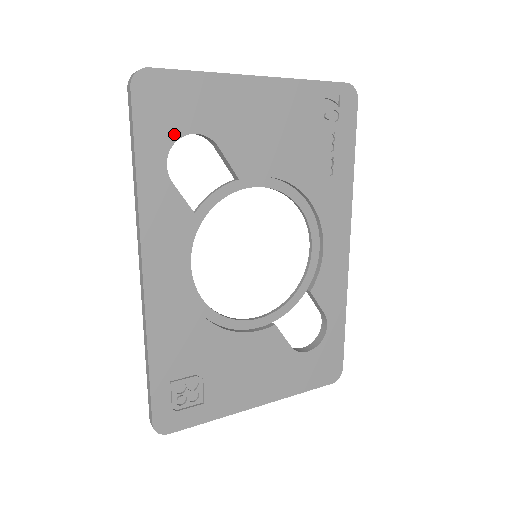
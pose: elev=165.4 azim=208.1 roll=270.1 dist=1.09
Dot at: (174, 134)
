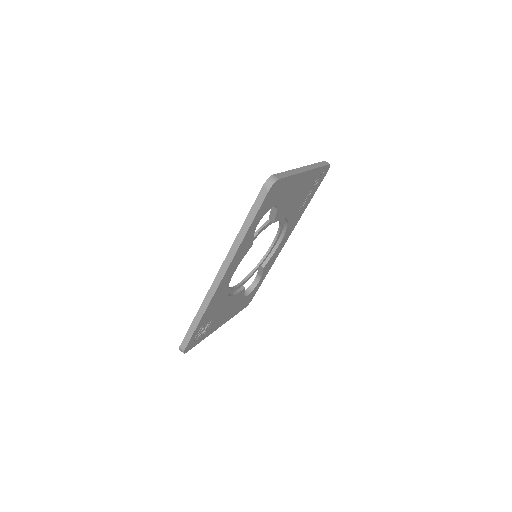
Dot at: (268, 209)
